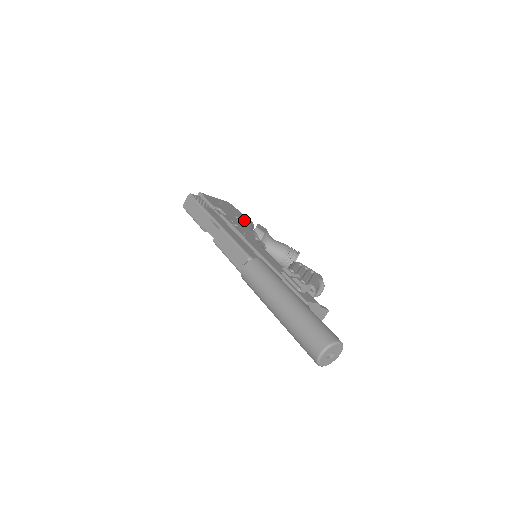
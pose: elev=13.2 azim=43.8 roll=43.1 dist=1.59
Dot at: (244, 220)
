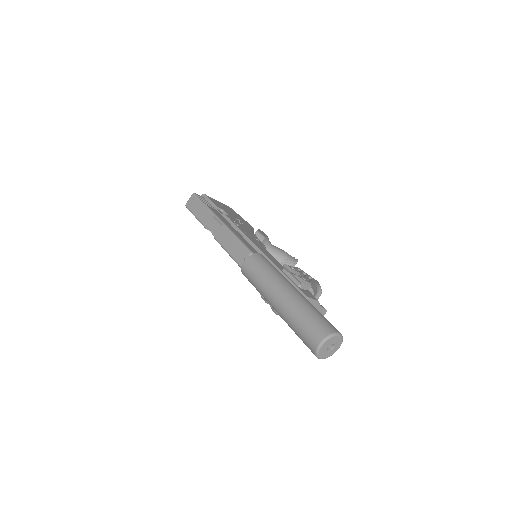
Dot at: (245, 223)
